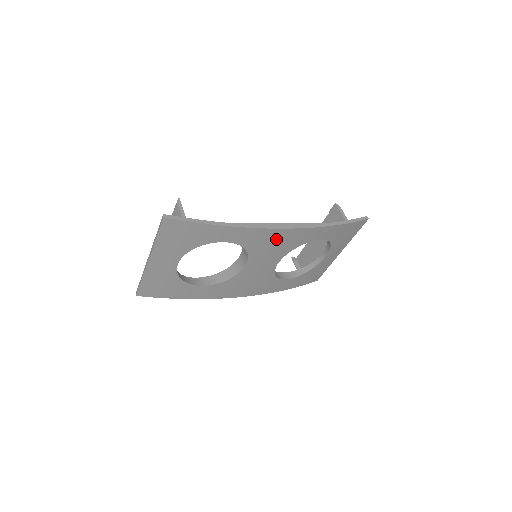
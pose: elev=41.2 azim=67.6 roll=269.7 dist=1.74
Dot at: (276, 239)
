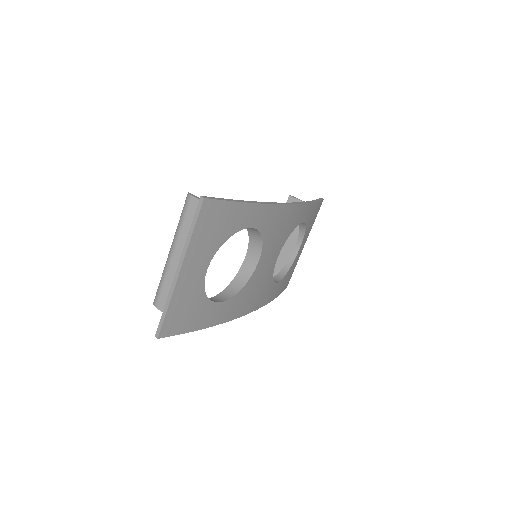
Dot at: (283, 220)
